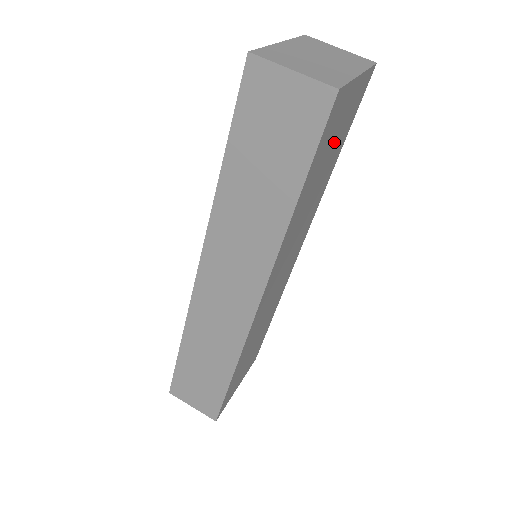
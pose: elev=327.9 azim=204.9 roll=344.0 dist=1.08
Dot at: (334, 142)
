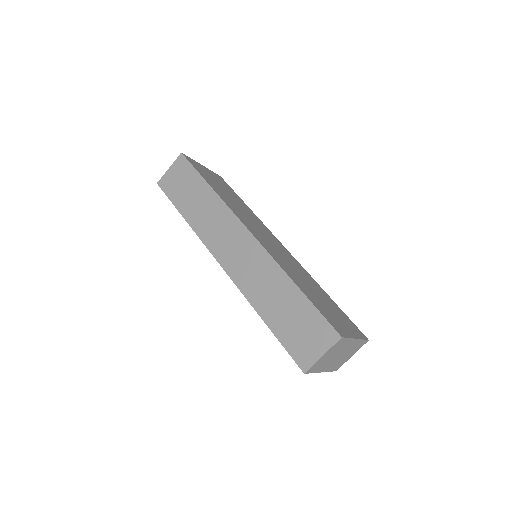
Dot at: (219, 184)
